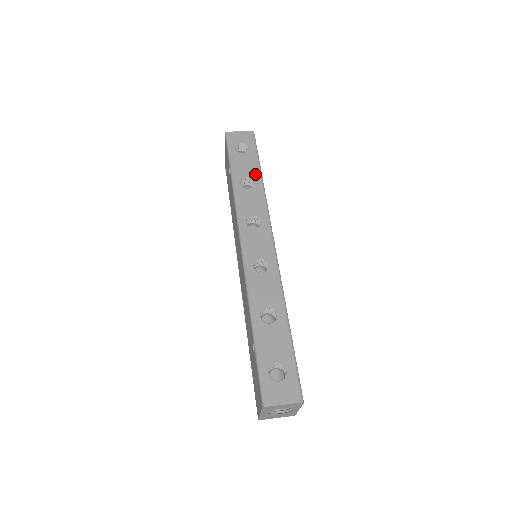
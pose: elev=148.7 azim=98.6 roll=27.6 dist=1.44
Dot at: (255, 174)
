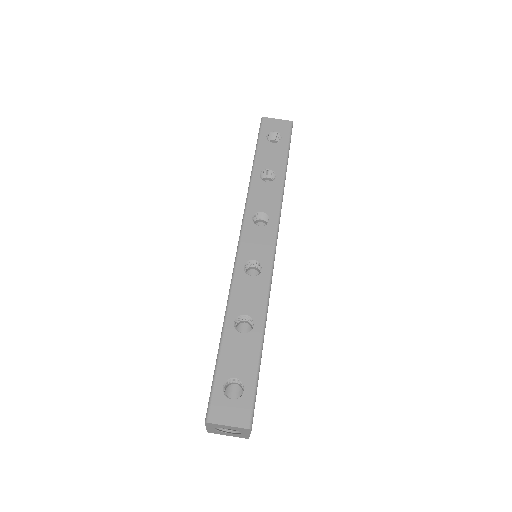
Dot at: (279, 168)
